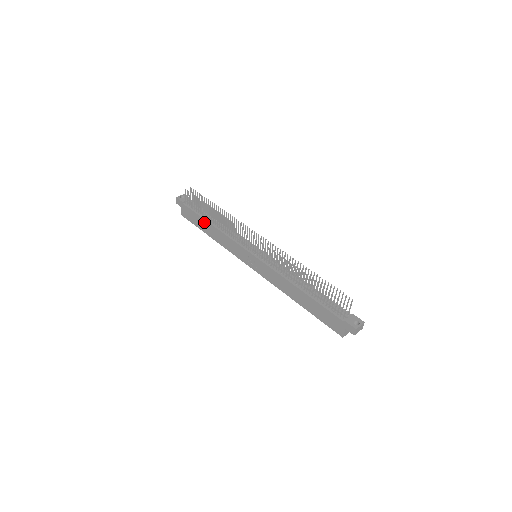
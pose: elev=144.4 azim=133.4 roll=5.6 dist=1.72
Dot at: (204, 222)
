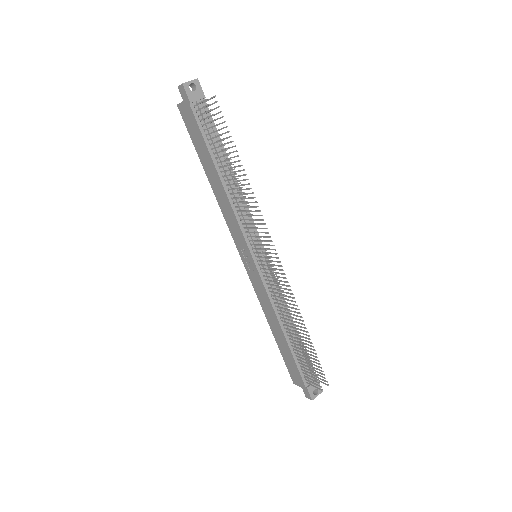
Dot at: (210, 161)
